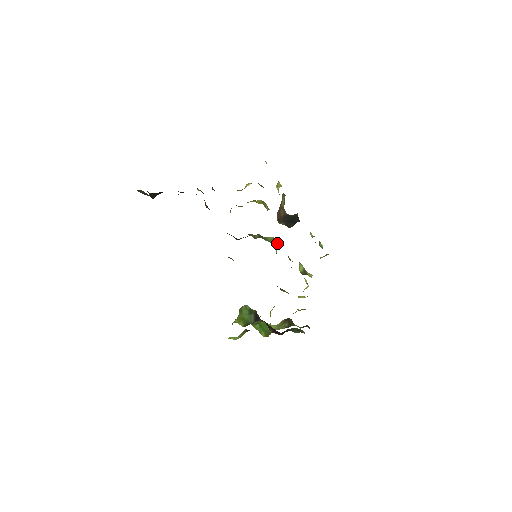
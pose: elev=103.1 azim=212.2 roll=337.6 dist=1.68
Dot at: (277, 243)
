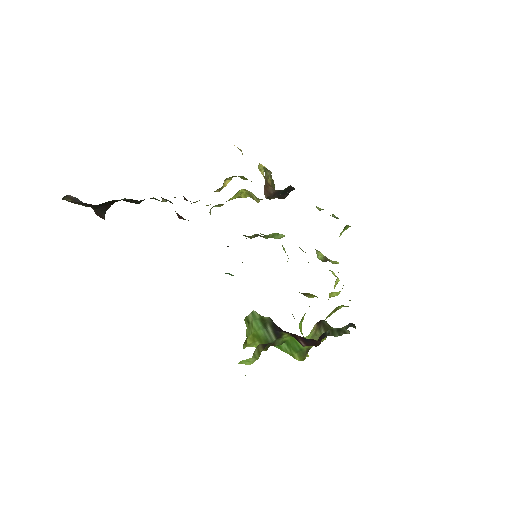
Dot at: (281, 237)
